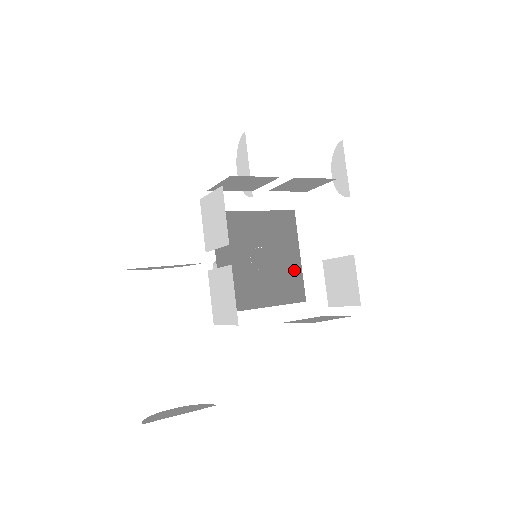
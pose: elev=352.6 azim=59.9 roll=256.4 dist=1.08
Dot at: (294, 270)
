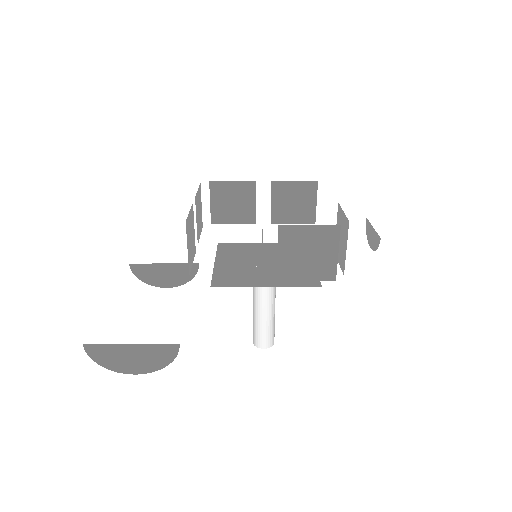
Dot at: occluded
